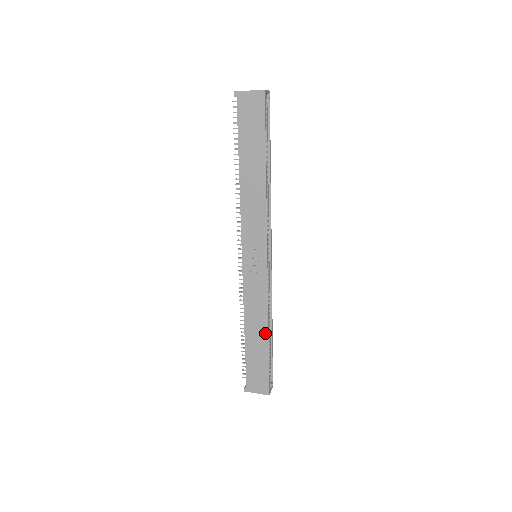
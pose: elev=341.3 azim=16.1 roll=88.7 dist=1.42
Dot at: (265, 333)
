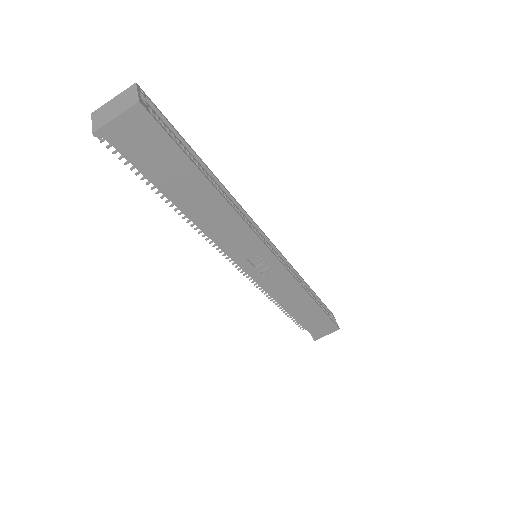
Dot at: (310, 301)
